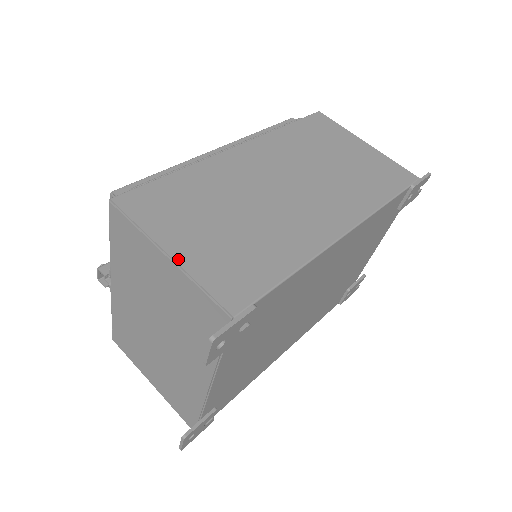
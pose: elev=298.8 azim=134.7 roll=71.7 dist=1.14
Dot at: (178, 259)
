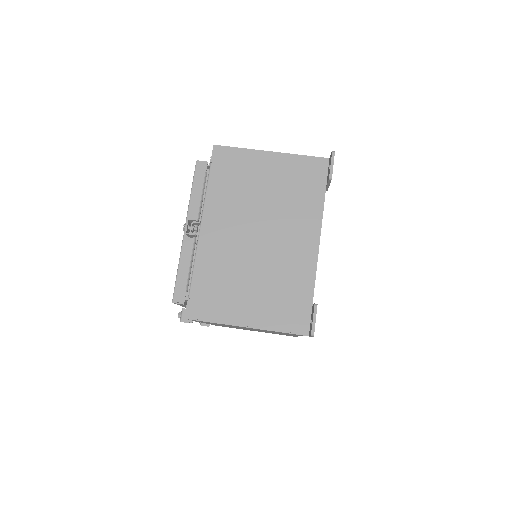
Dot at: (278, 153)
